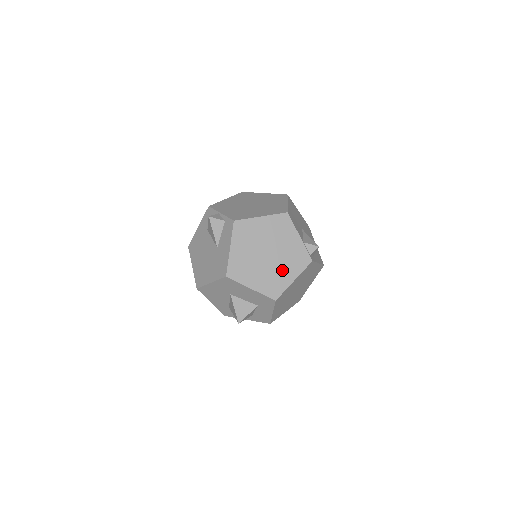
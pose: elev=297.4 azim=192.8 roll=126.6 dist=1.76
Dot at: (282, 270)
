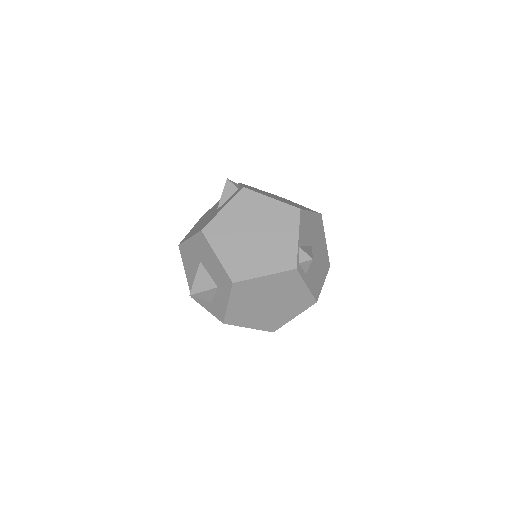
Dot at: (259, 258)
